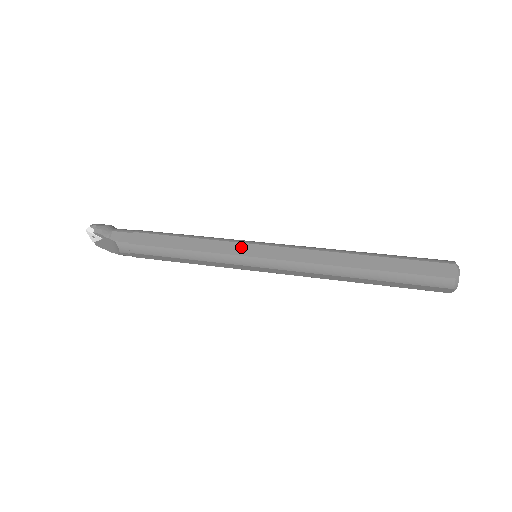
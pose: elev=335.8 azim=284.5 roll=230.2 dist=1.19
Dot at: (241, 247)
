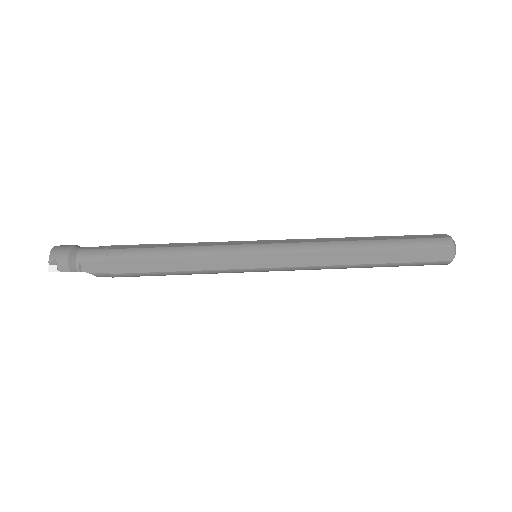
Dot at: (242, 260)
